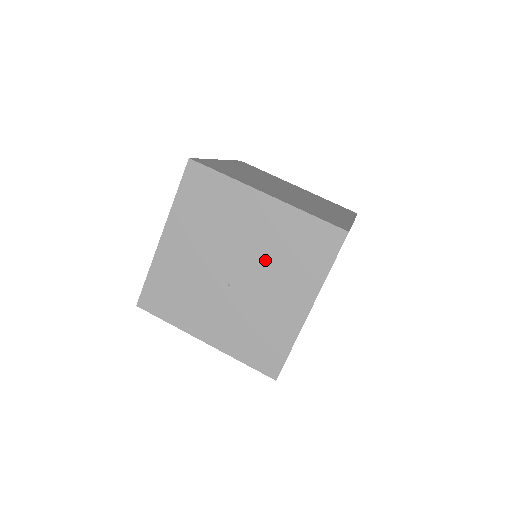
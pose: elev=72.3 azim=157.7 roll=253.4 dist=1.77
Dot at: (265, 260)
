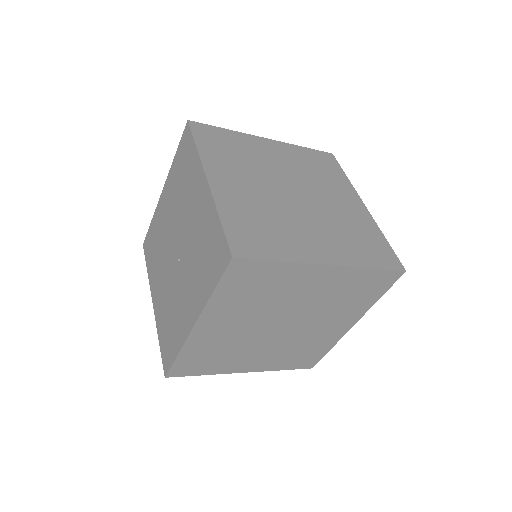
Dot at: (179, 212)
